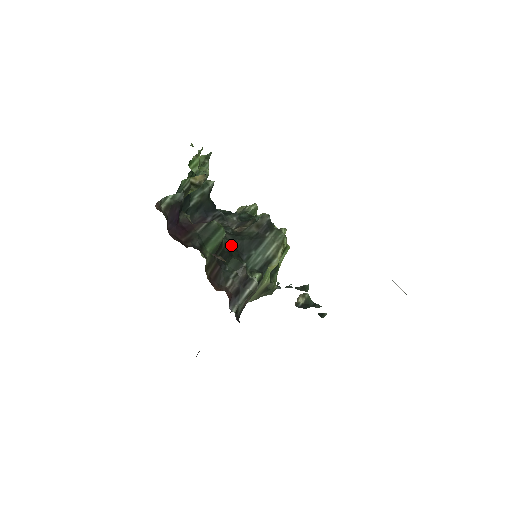
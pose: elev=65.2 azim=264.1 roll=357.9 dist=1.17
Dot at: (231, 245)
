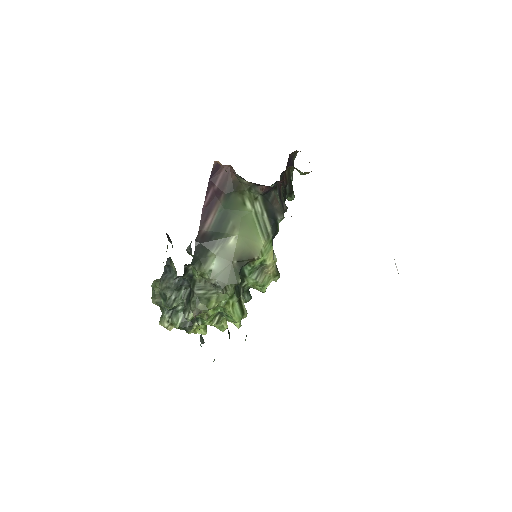
Dot at: occluded
